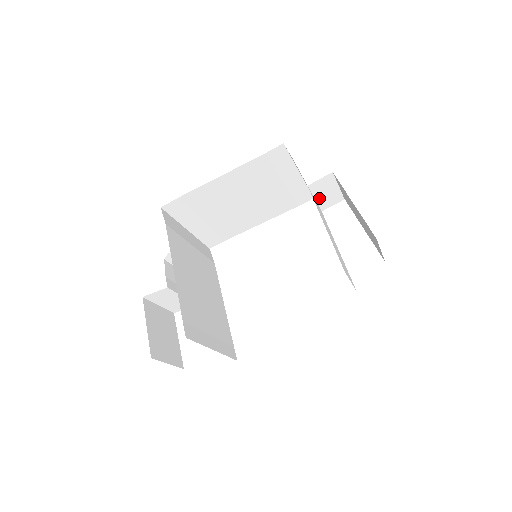
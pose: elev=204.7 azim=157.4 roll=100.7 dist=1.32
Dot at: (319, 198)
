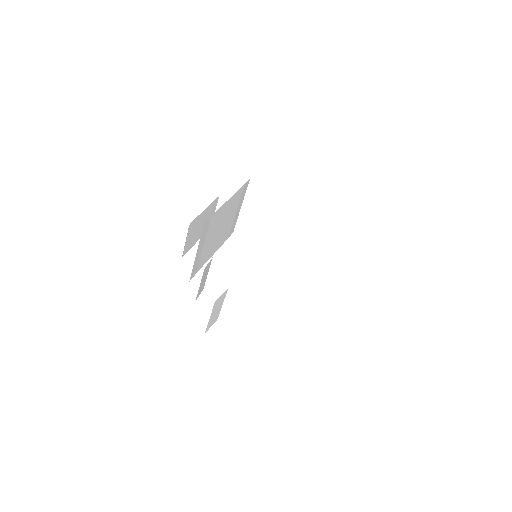
Dot at: (250, 224)
